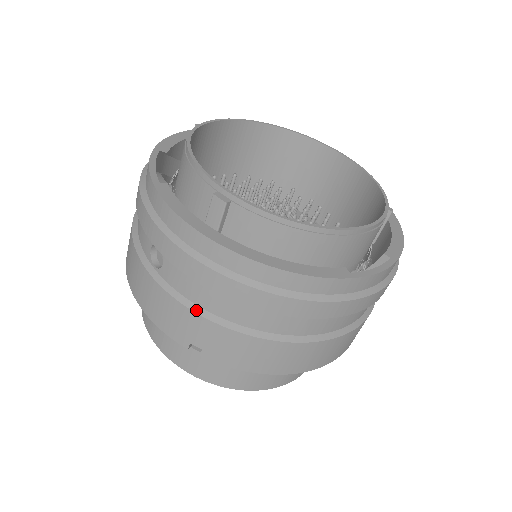
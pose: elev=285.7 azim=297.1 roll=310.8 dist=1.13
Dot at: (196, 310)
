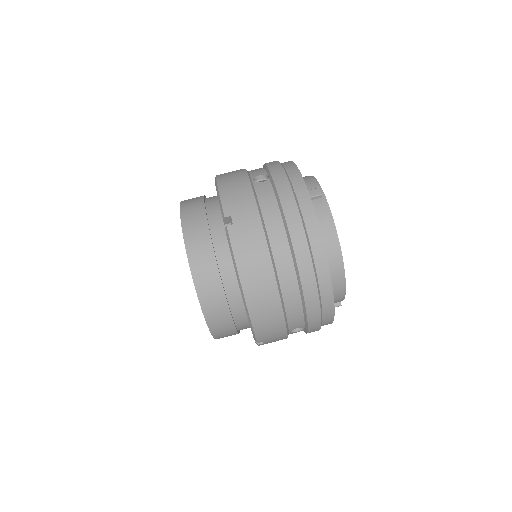
Dot at: (258, 207)
